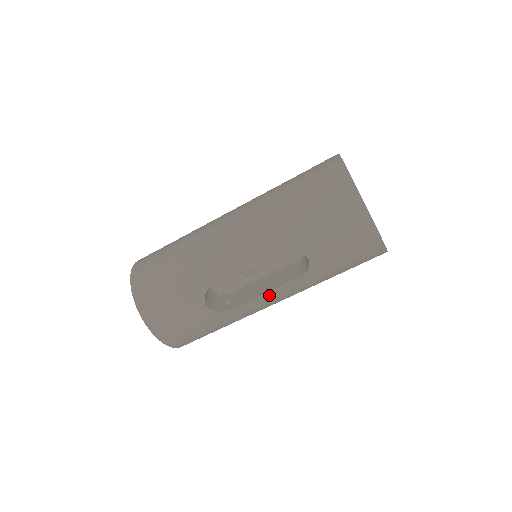
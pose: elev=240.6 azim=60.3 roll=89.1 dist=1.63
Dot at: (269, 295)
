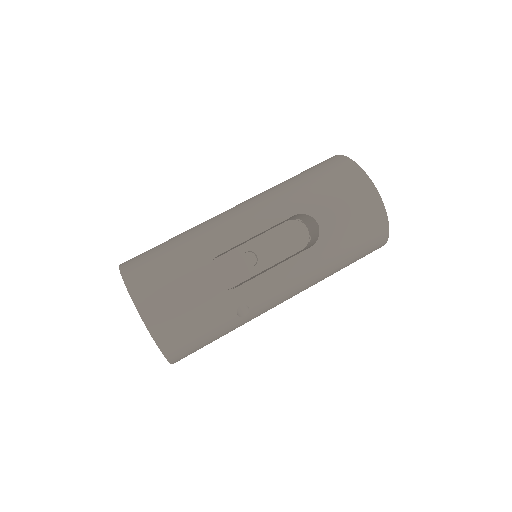
Dot at: (278, 270)
